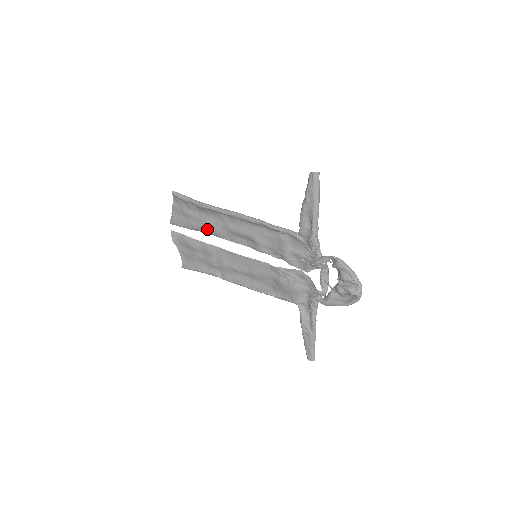
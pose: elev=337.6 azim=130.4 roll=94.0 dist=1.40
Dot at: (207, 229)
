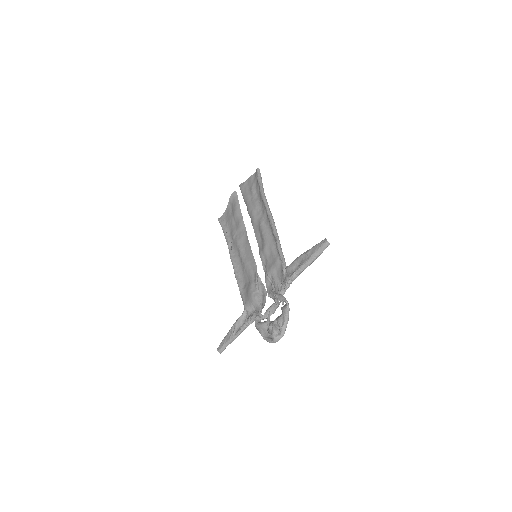
Dot at: (251, 211)
